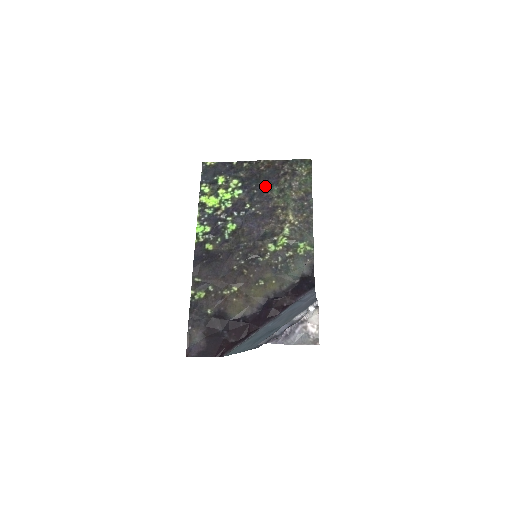
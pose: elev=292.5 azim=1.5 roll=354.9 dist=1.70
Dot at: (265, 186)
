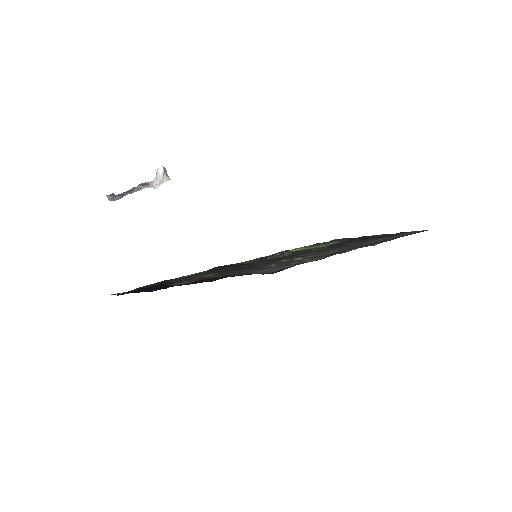
Dot at: (352, 242)
